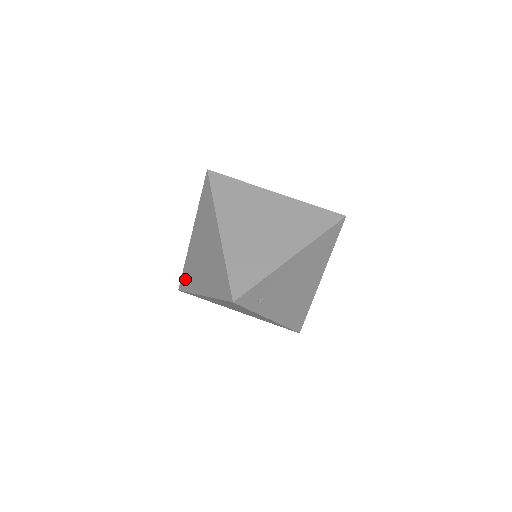
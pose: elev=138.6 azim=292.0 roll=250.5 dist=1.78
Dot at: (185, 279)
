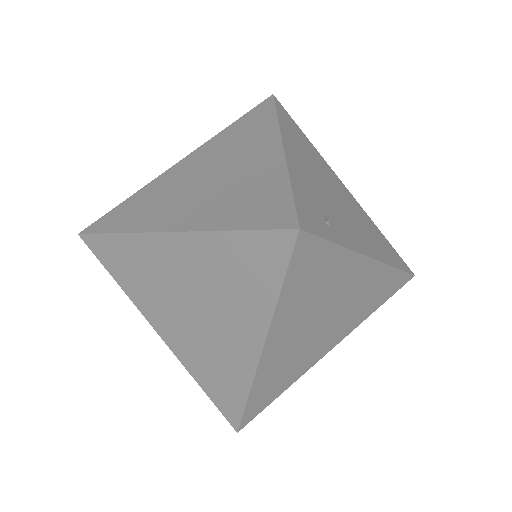
Dot at: (223, 397)
